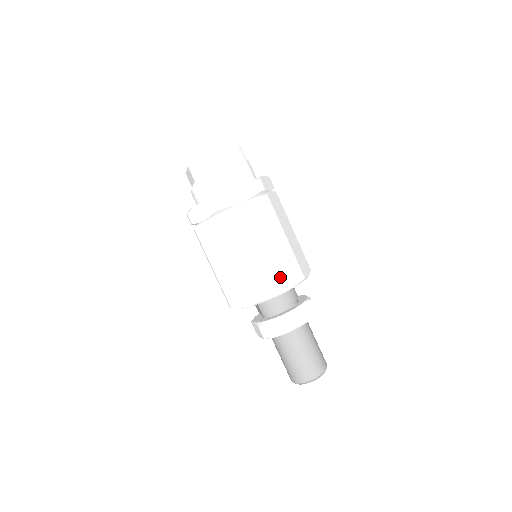
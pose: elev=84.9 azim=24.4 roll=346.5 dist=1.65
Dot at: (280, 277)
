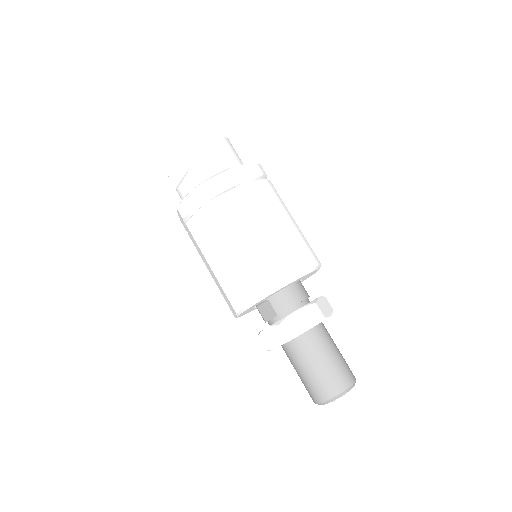
Dot at: (299, 258)
